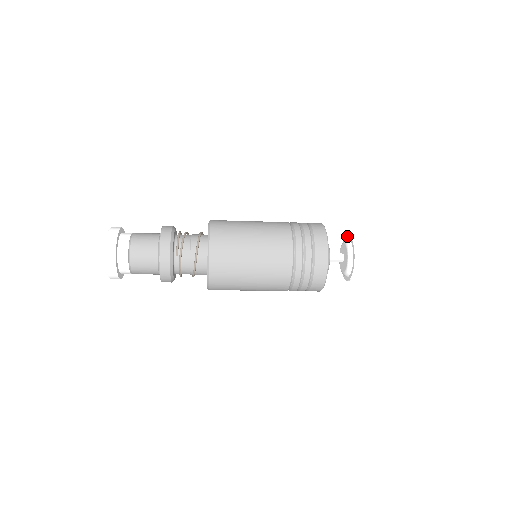
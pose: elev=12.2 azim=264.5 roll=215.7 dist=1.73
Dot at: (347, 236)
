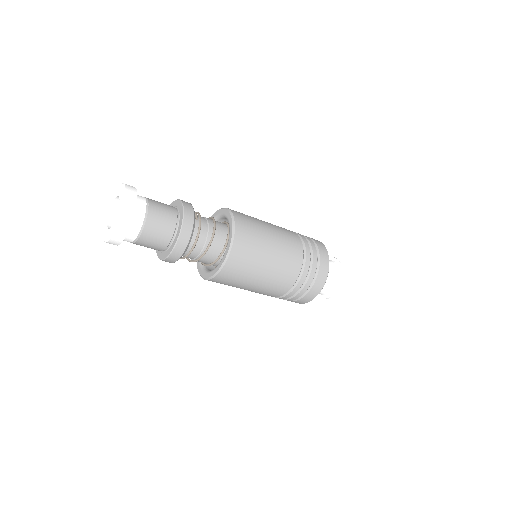
Dot at: occluded
